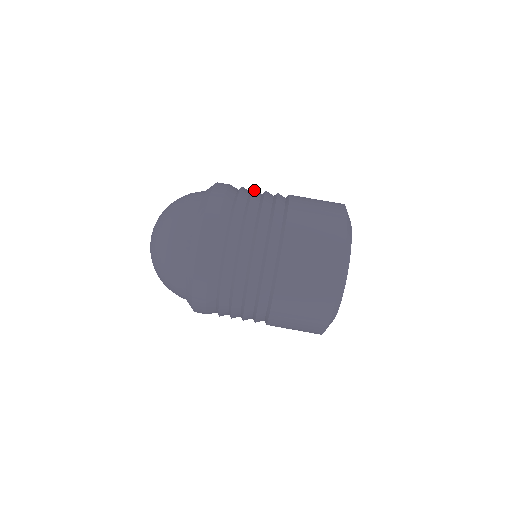
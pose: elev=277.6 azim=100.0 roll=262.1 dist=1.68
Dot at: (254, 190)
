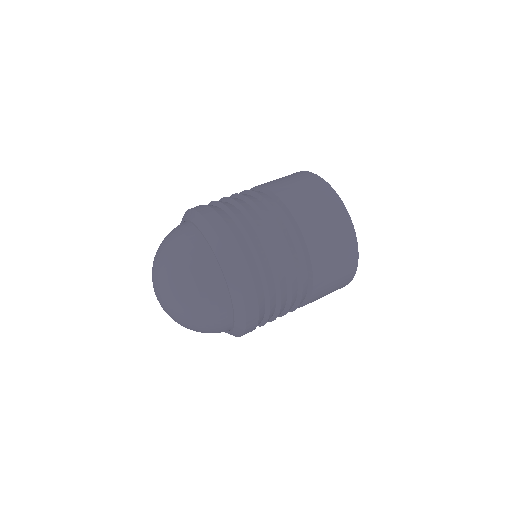
Dot at: occluded
